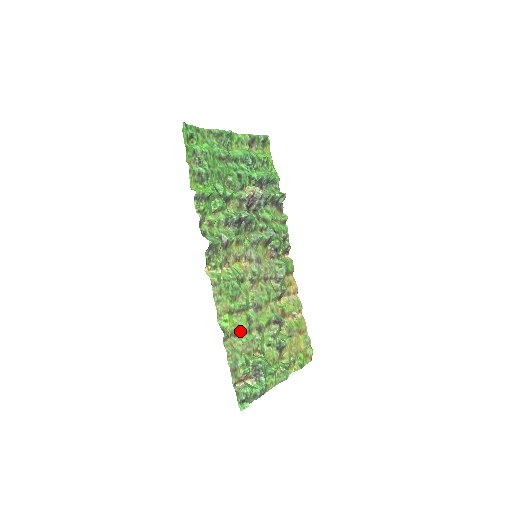
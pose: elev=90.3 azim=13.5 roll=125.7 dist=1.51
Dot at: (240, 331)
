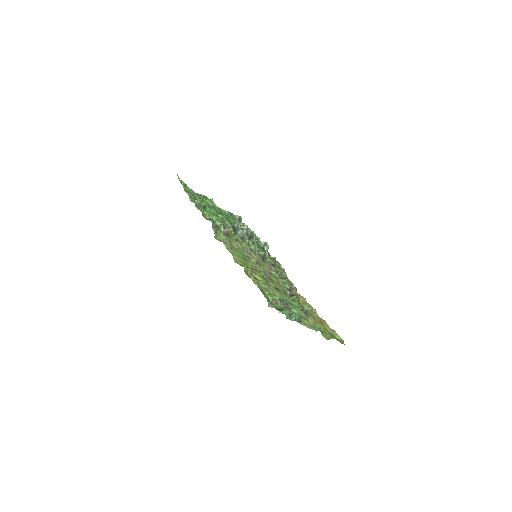
Dot at: (258, 277)
